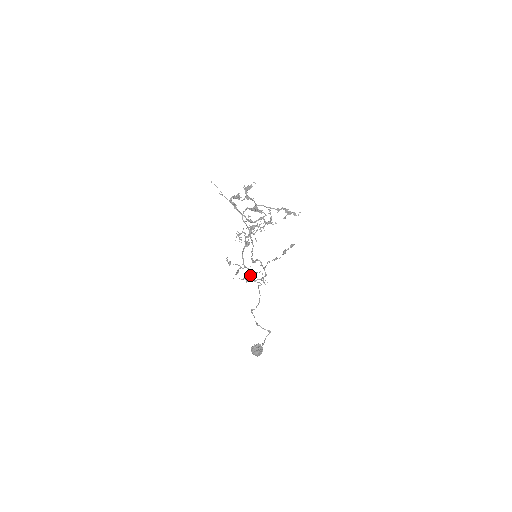
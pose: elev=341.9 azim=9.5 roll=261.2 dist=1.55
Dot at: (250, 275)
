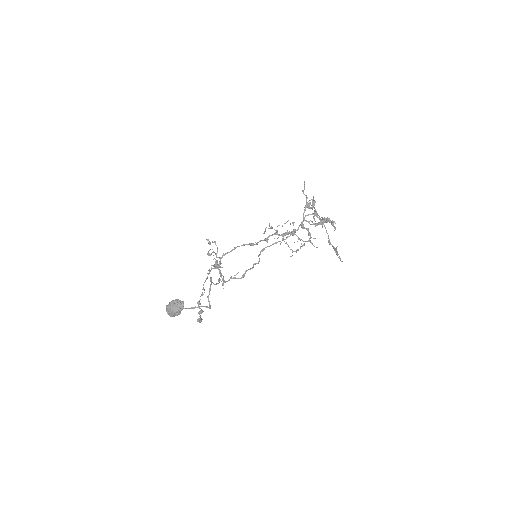
Dot at: (209, 270)
